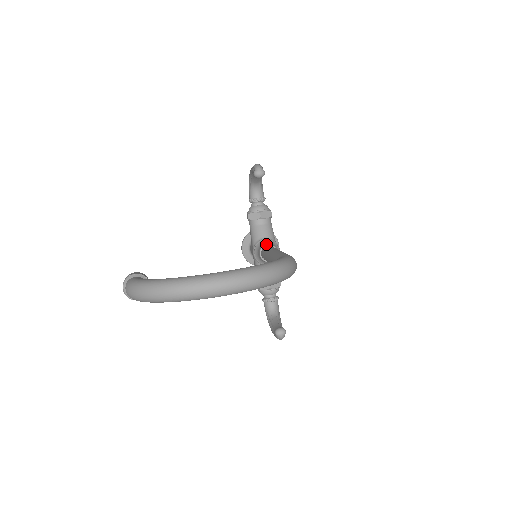
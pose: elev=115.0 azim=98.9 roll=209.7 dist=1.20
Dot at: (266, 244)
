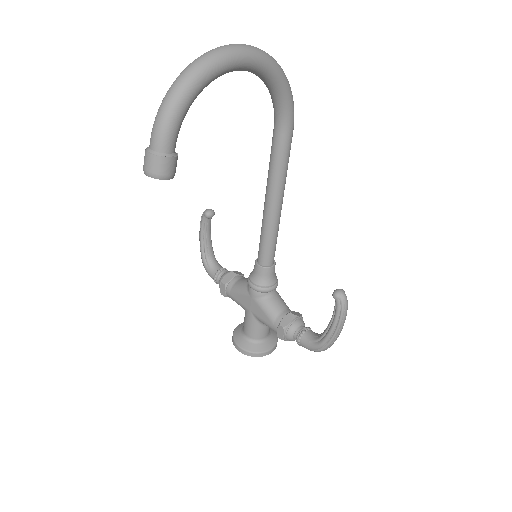
Dot at: occluded
